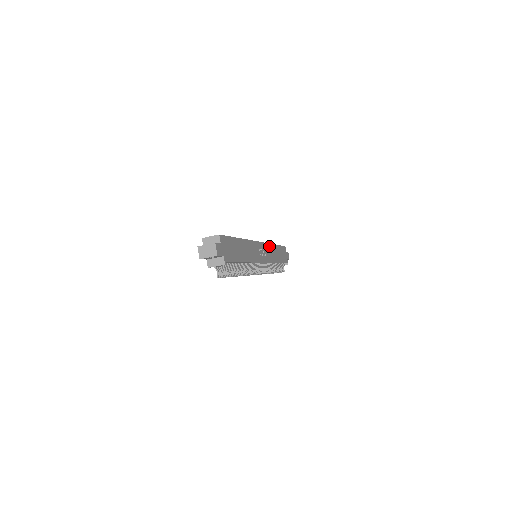
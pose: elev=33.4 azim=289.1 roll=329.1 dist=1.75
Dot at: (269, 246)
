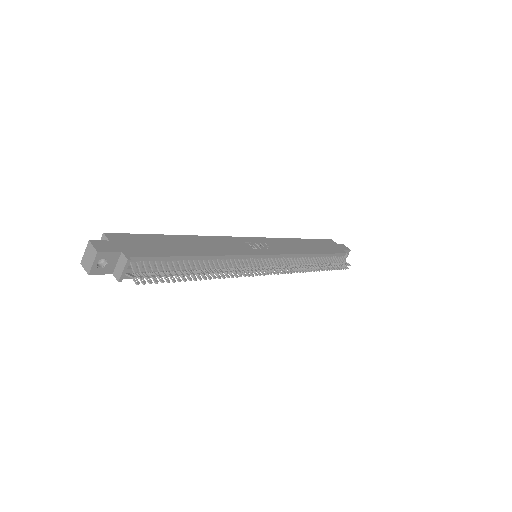
Dot at: (280, 240)
